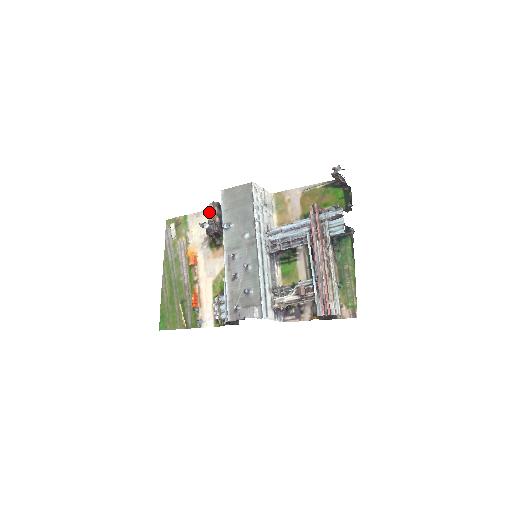
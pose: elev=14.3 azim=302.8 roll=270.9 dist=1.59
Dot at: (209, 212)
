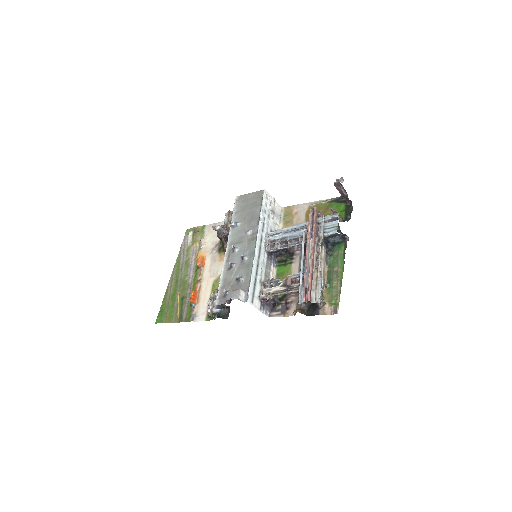
Dot at: occluded
